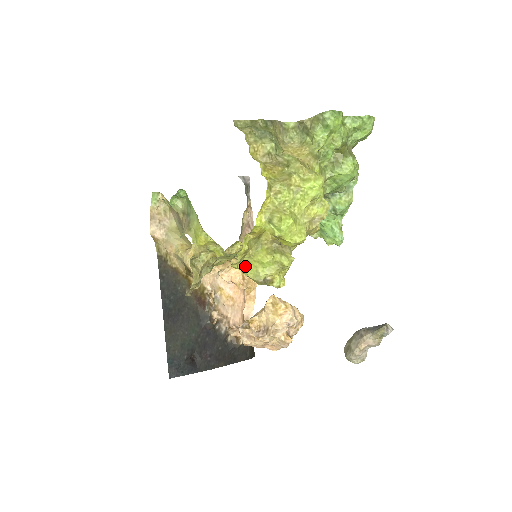
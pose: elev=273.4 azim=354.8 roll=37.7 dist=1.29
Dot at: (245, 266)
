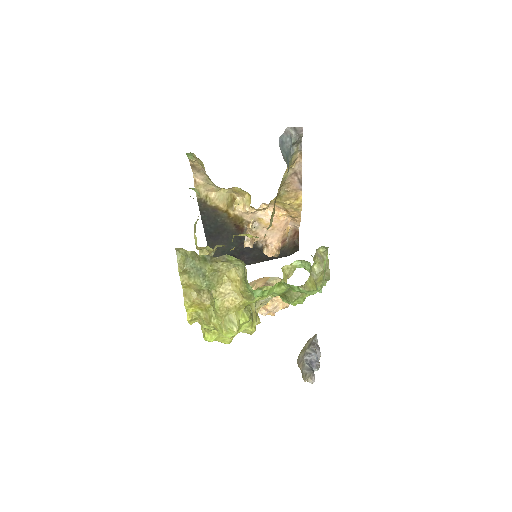
Dot at: occluded
